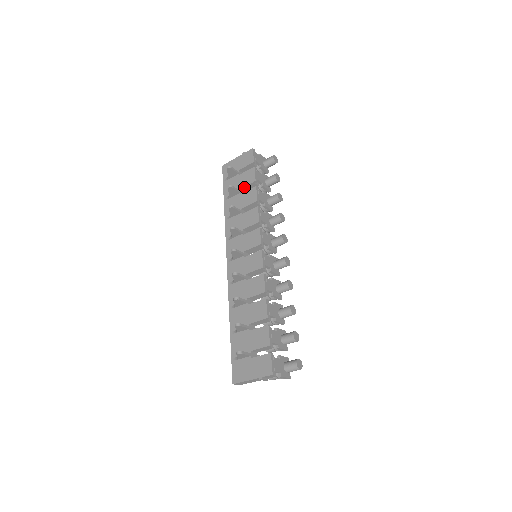
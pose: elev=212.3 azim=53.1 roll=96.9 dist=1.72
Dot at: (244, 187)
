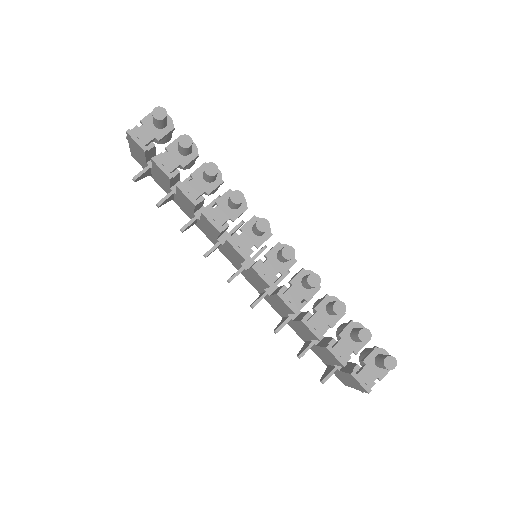
Dot at: (170, 185)
